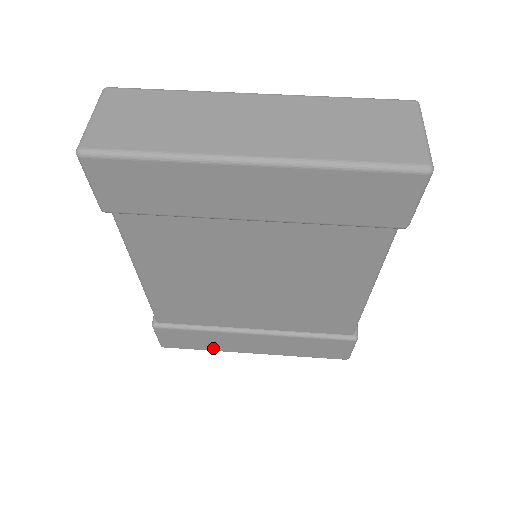
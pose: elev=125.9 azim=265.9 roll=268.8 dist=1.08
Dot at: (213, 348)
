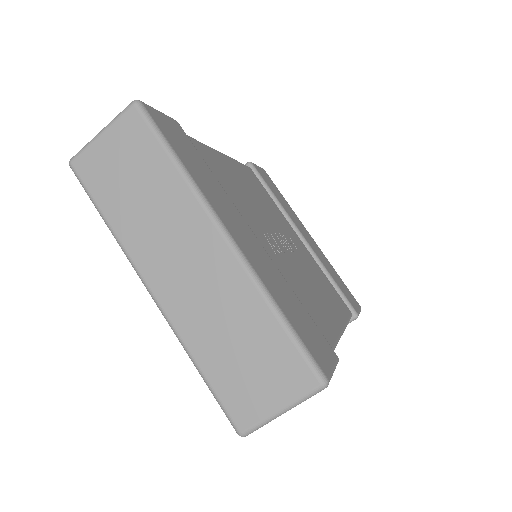
Dot at: occluded
